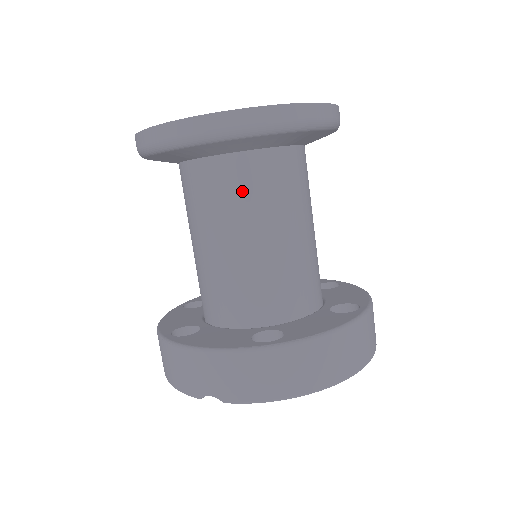
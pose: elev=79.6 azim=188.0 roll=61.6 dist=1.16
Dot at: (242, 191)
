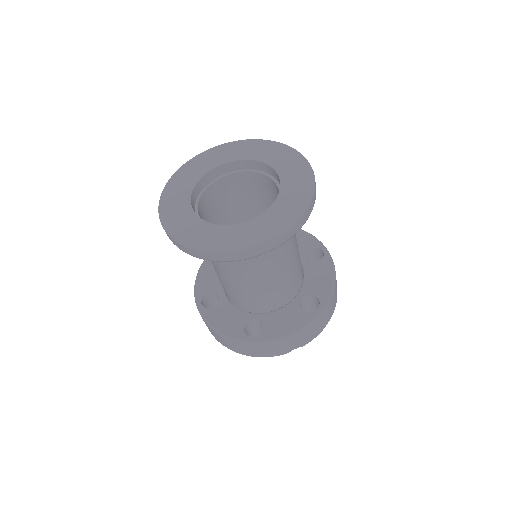
Dot at: occluded
